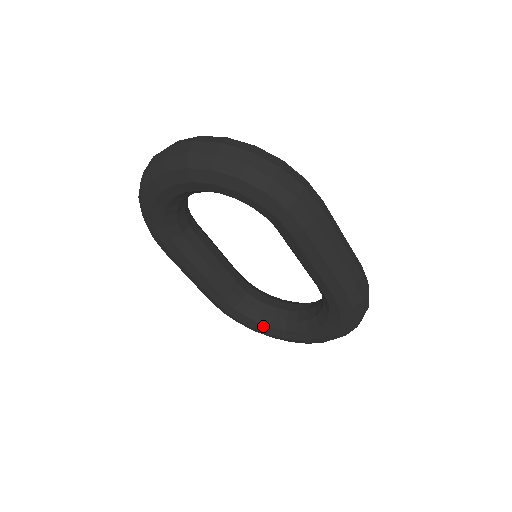
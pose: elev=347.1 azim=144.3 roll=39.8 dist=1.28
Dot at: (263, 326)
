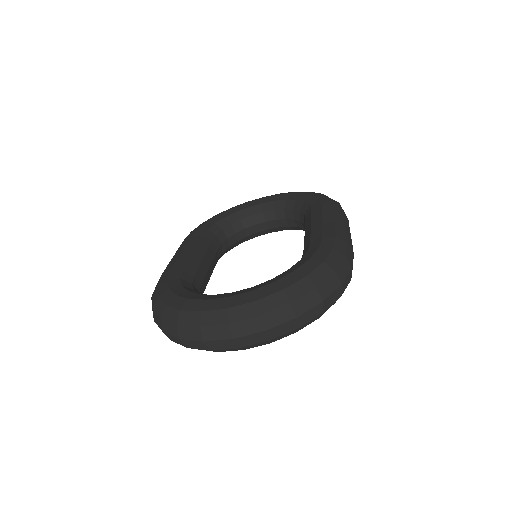
Dot at: occluded
